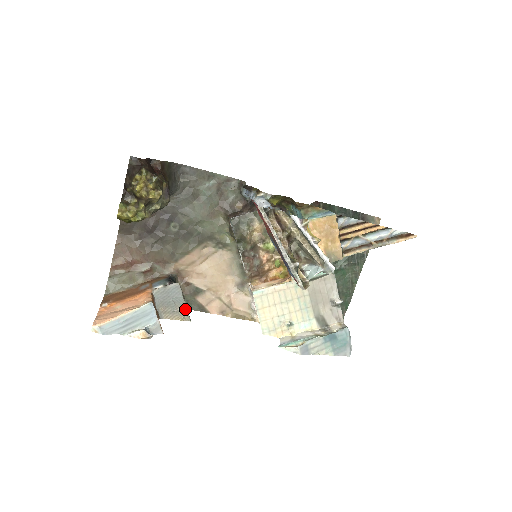
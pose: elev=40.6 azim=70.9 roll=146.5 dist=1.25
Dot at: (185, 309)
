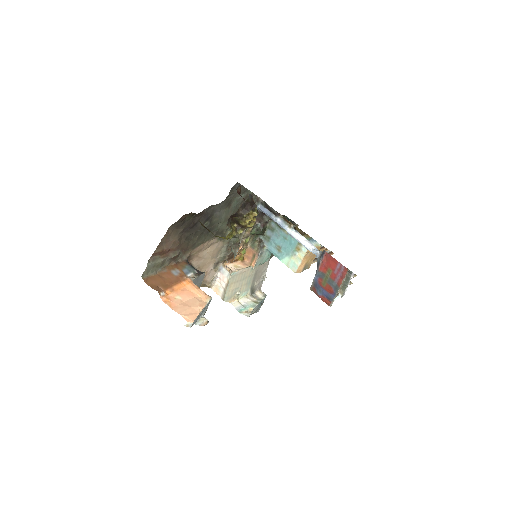
Dot at: occluded
